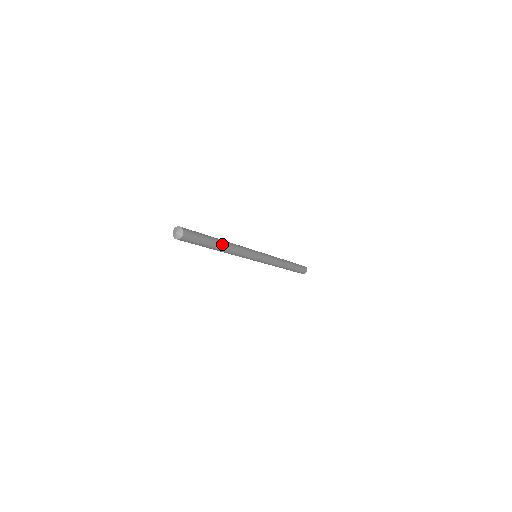
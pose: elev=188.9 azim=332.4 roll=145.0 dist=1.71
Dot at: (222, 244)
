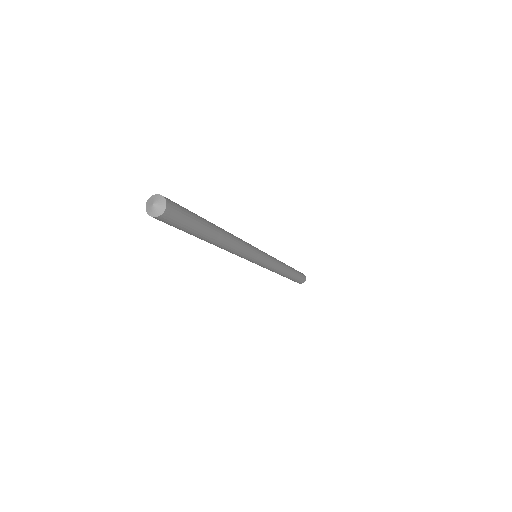
Dot at: (220, 233)
